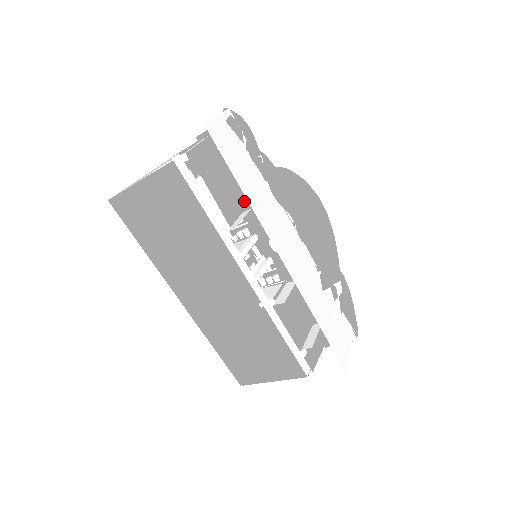
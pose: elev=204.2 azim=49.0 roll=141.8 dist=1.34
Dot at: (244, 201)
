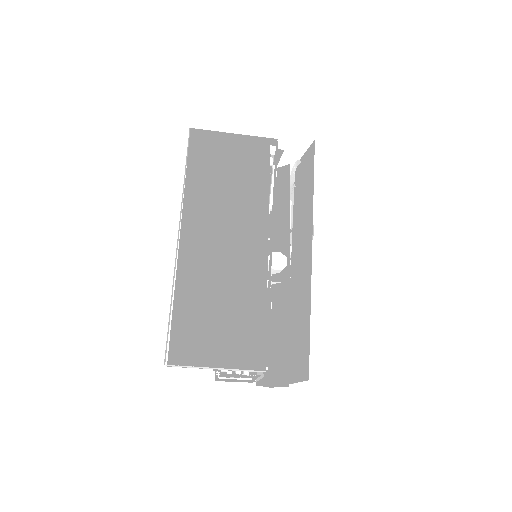
Dot at: occluded
